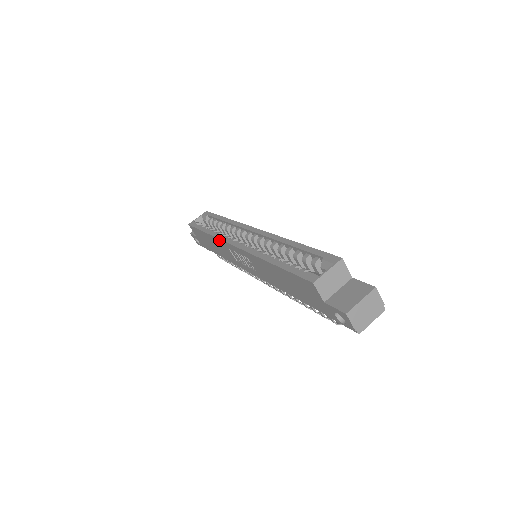
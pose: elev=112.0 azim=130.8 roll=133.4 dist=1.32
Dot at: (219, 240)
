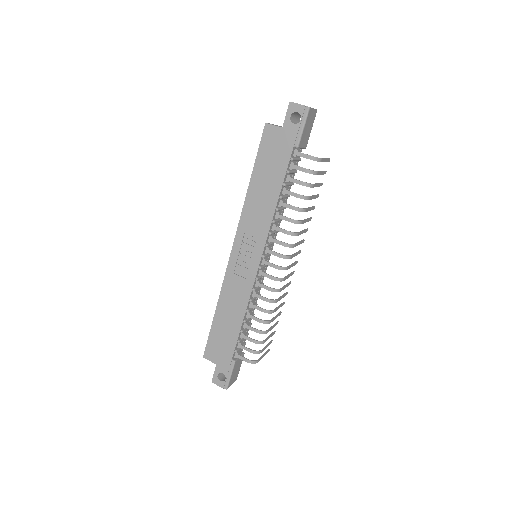
Dot at: (224, 283)
